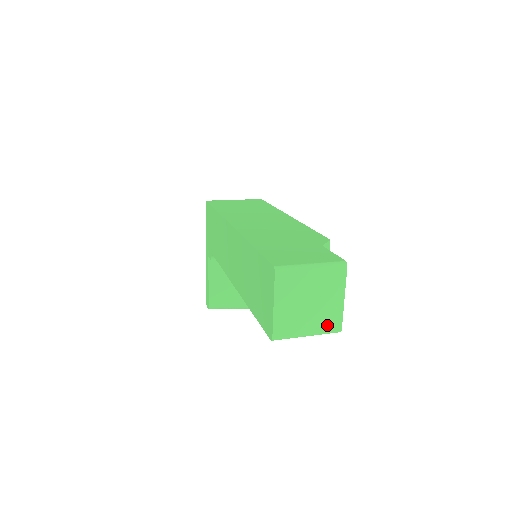
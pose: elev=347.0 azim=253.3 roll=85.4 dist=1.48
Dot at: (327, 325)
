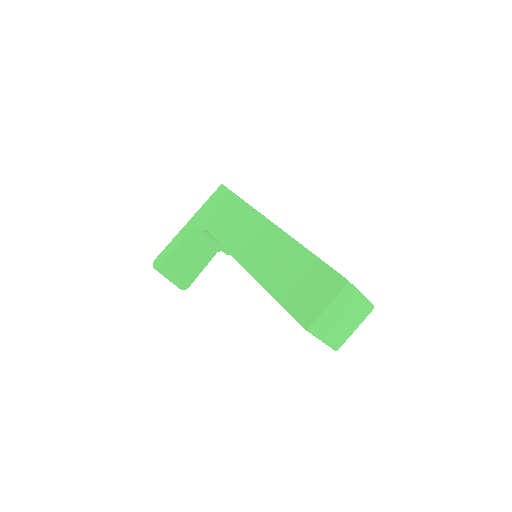
Dot at: (336, 340)
